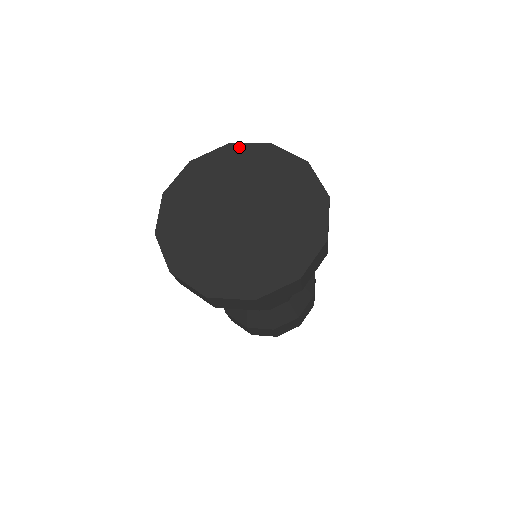
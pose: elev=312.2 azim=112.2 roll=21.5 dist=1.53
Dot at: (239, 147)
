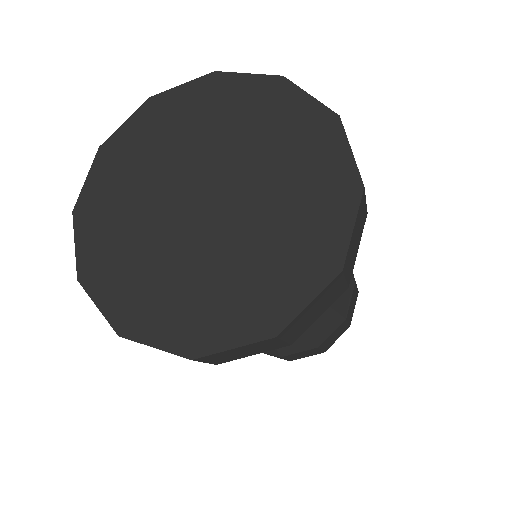
Dot at: (116, 138)
